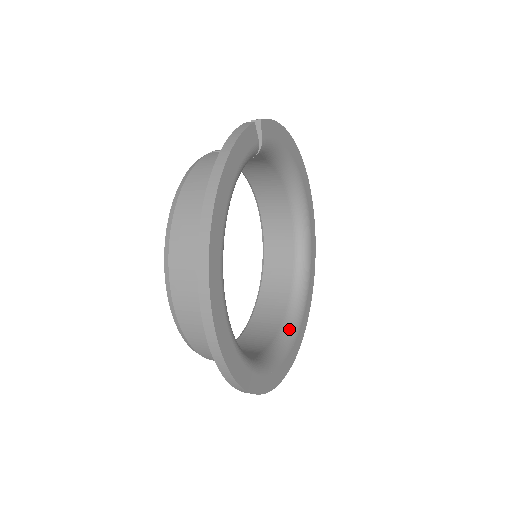
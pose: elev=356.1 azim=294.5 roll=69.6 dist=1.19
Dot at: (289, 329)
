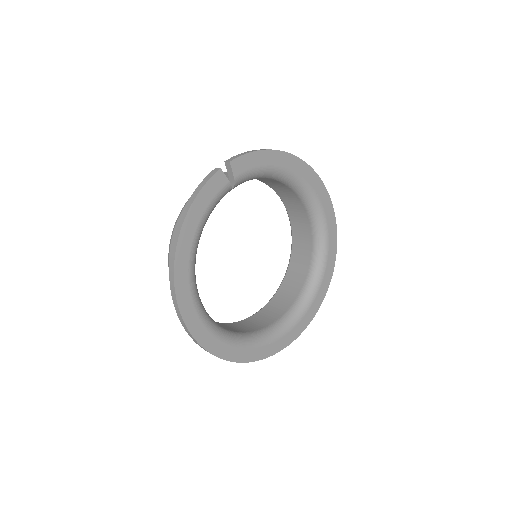
Dot at: (300, 305)
